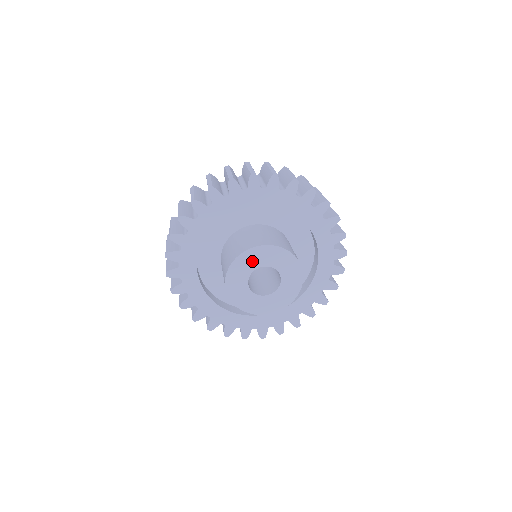
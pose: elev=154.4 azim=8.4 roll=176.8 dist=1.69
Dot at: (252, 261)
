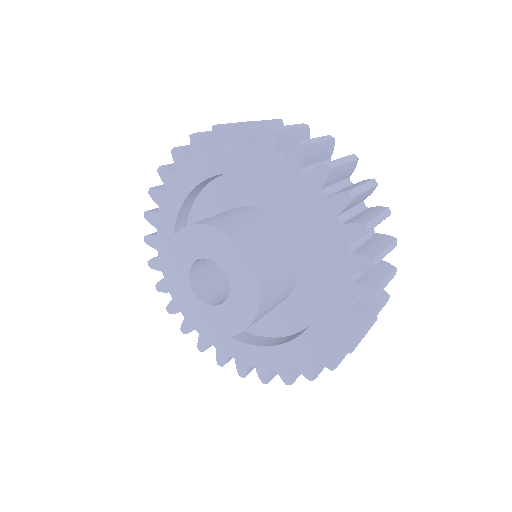
Dot at: (194, 245)
